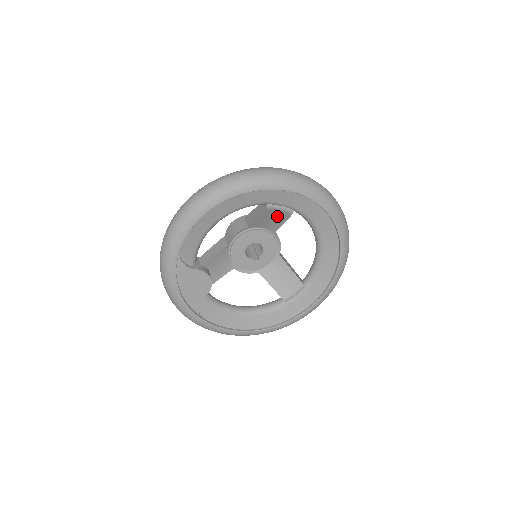
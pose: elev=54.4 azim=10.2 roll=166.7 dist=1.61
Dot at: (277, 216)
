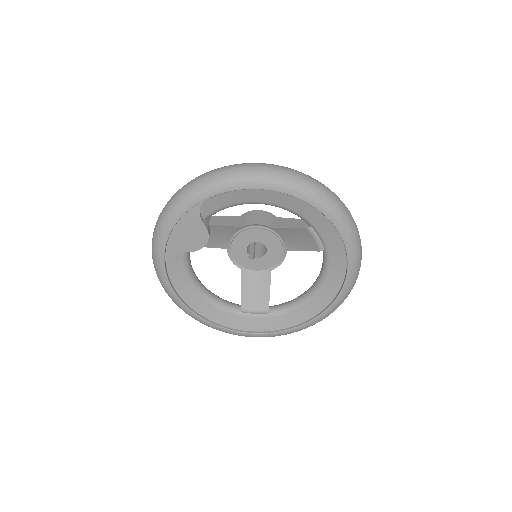
Dot at: (306, 241)
